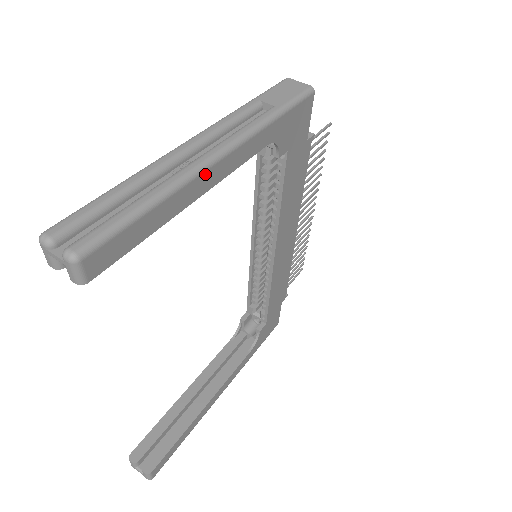
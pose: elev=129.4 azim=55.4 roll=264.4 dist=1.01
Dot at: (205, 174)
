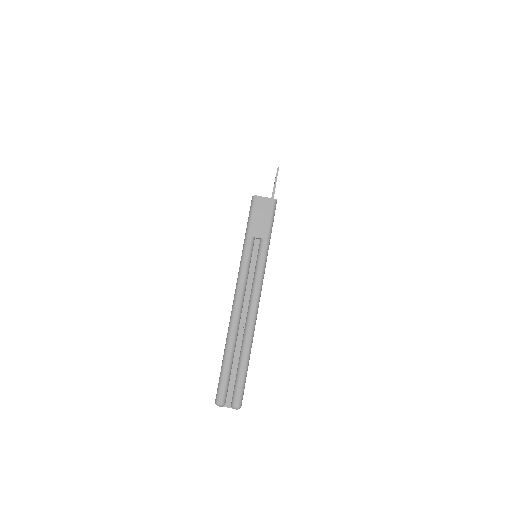
Dot at: (256, 319)
